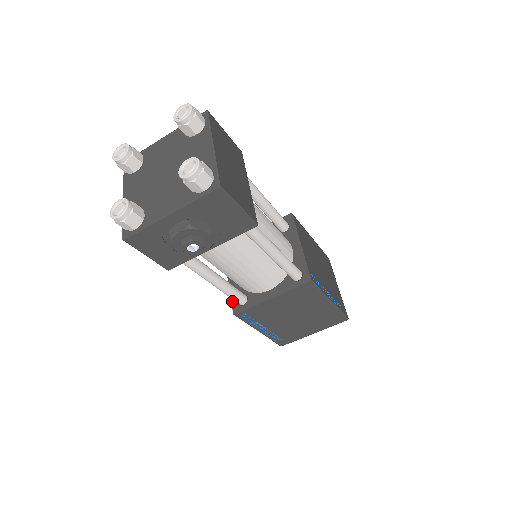
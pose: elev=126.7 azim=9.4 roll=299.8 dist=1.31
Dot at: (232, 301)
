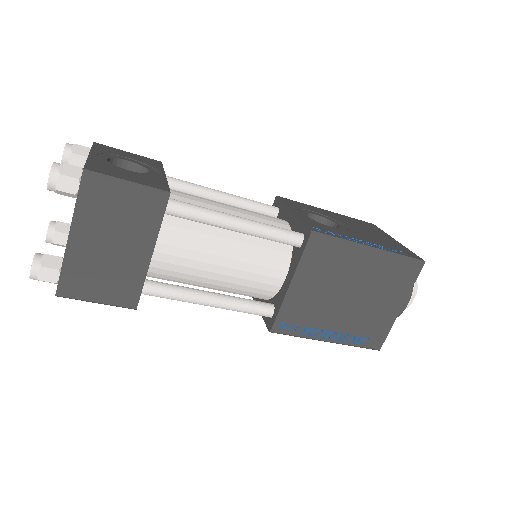
Dot at: occluded
